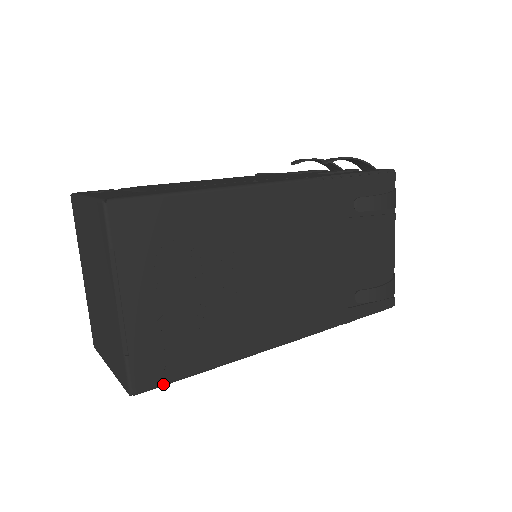
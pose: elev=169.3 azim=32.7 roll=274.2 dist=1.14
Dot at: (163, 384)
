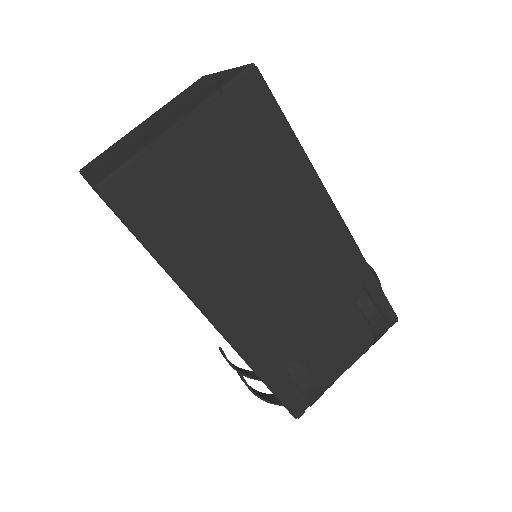
Dot at: (121, 215)
